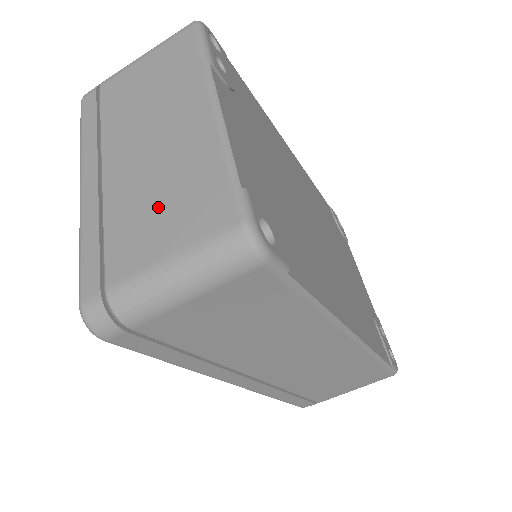
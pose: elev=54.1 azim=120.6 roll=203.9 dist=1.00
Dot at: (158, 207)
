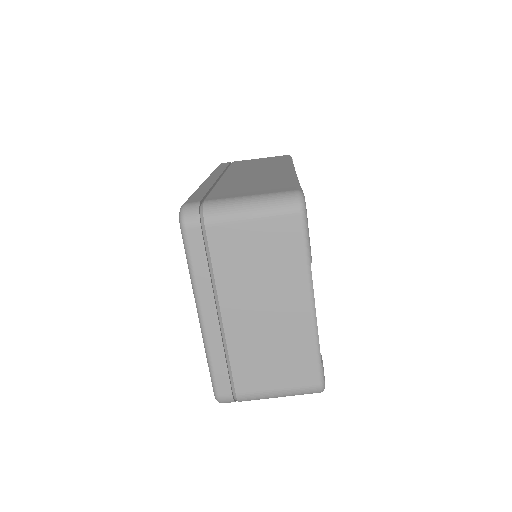
Dot at: (270, 360)
